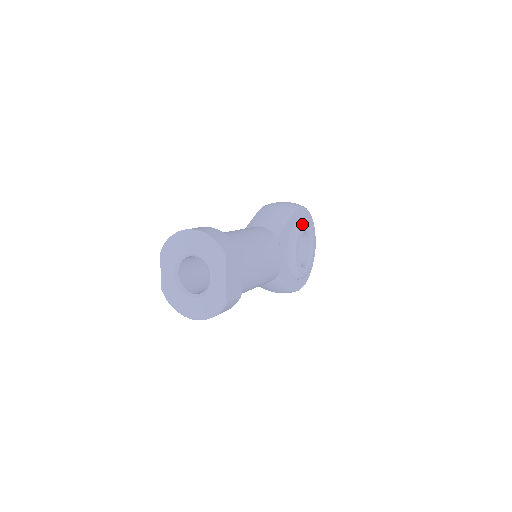
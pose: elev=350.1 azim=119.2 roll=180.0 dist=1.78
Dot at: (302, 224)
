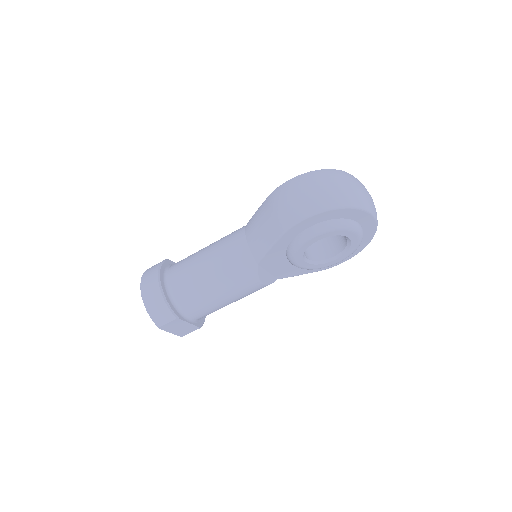
Dot at: (303, 241)
